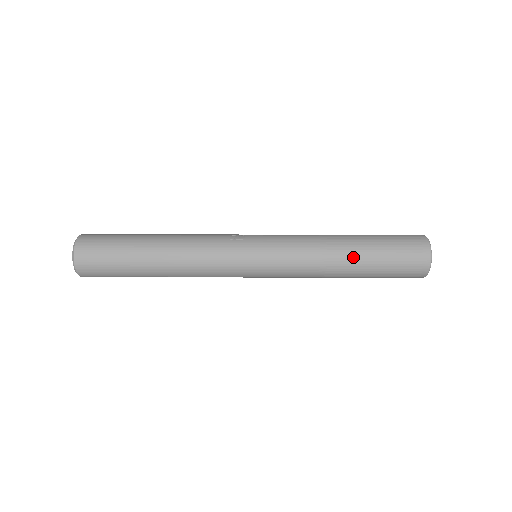
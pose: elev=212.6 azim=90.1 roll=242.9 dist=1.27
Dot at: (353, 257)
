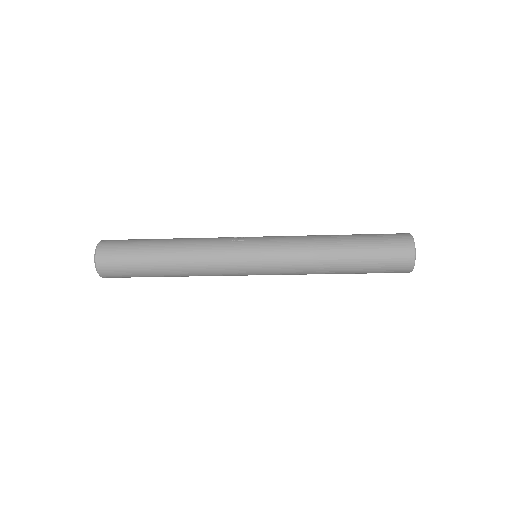
Dot at: (343, 253)
